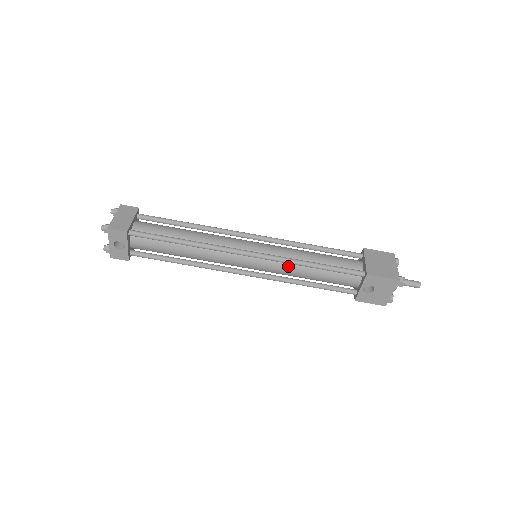
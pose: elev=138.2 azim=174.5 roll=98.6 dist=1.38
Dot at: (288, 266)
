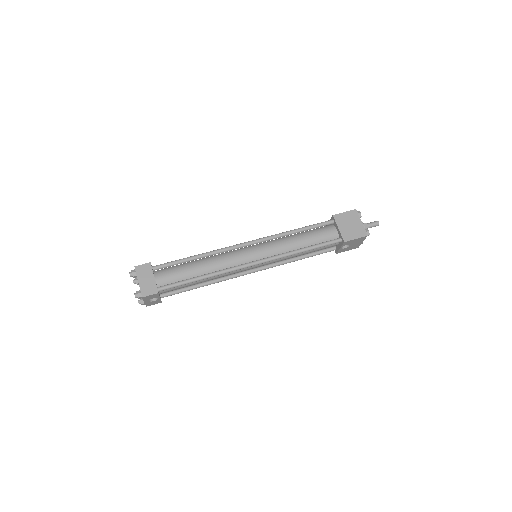
Dot at: (284, 257)
